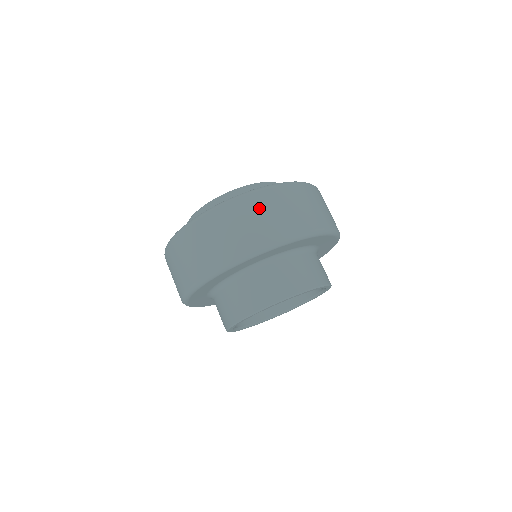
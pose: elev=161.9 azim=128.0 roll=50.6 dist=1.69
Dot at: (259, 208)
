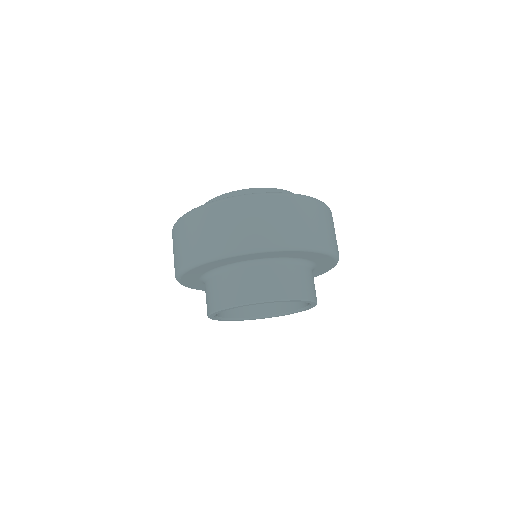
Dot at: (314, 213)
